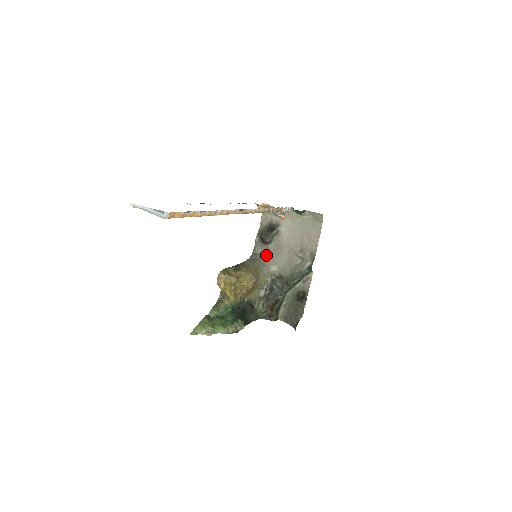
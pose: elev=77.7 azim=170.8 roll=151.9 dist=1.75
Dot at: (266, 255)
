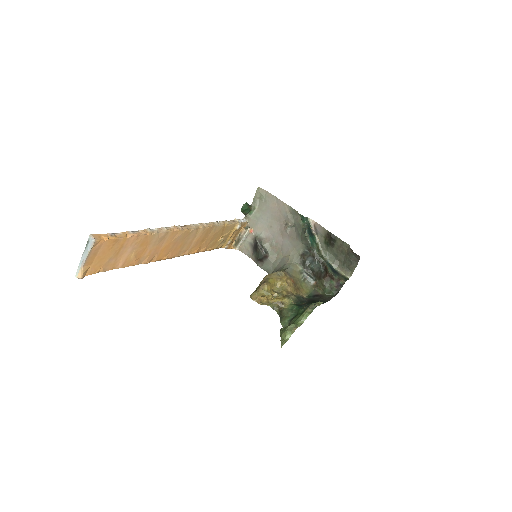
Dot at: (278, 262)
